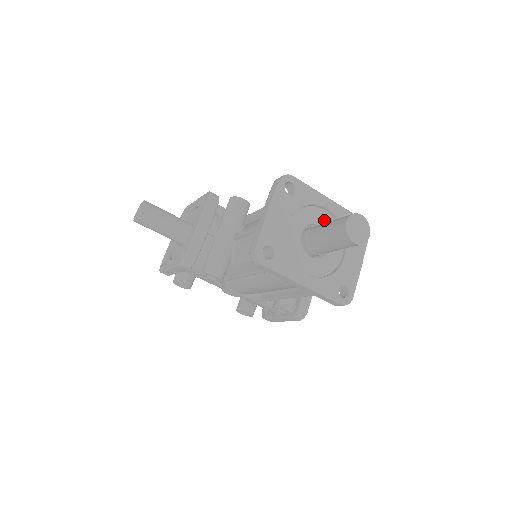
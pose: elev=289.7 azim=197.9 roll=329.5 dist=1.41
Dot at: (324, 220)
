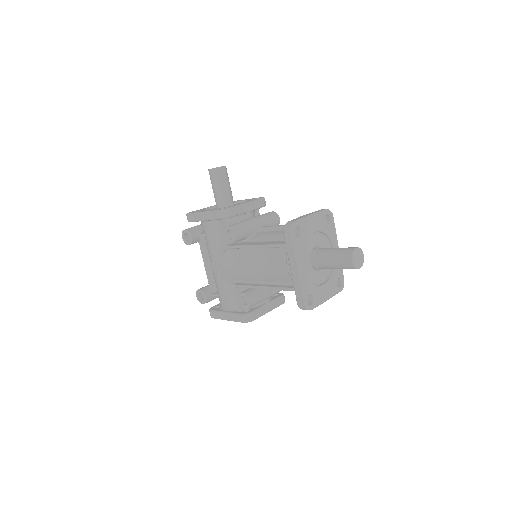
Dot at: occluded
